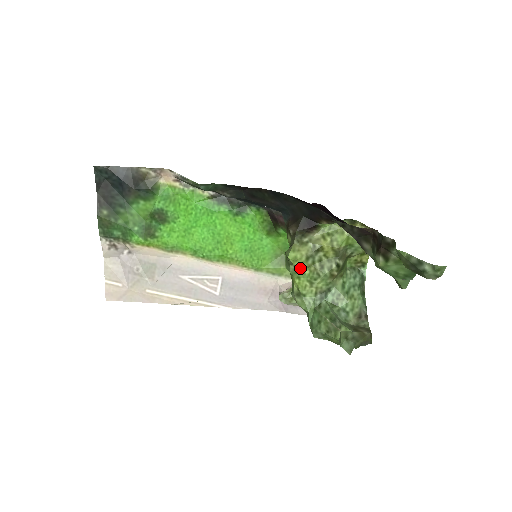
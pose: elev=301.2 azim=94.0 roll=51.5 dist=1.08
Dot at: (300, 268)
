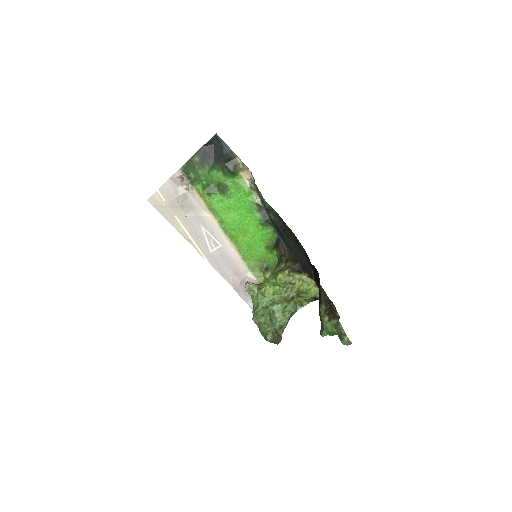
Dot at: (277, 284)
